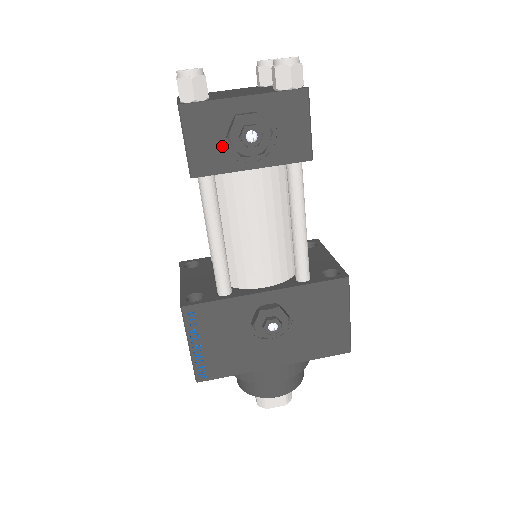
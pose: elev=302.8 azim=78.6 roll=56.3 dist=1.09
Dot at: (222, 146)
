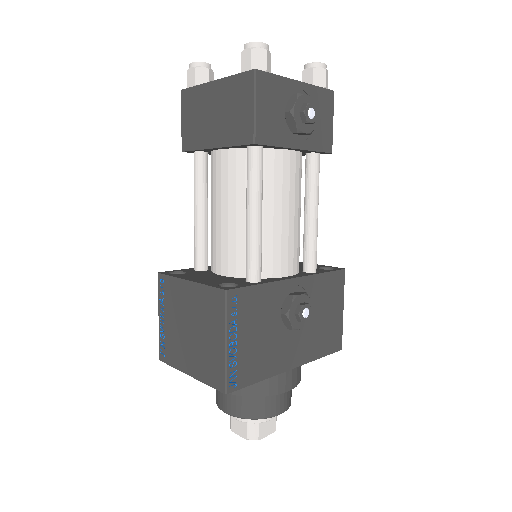
Dot at: (280, 120)
